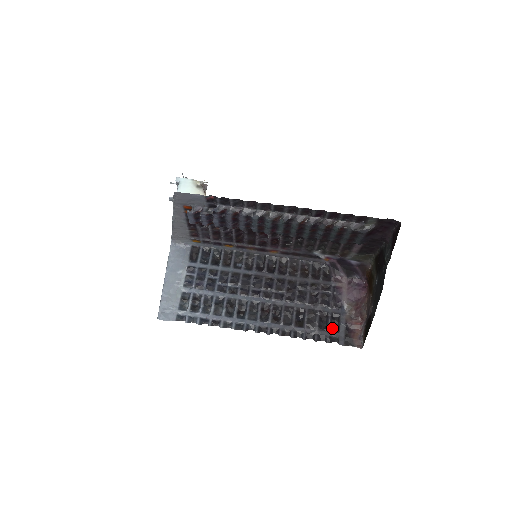
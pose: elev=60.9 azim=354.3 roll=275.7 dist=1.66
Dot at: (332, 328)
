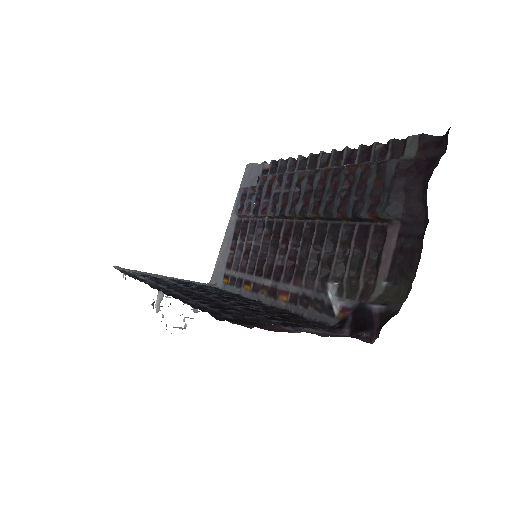
Dot at: (239, 318)
